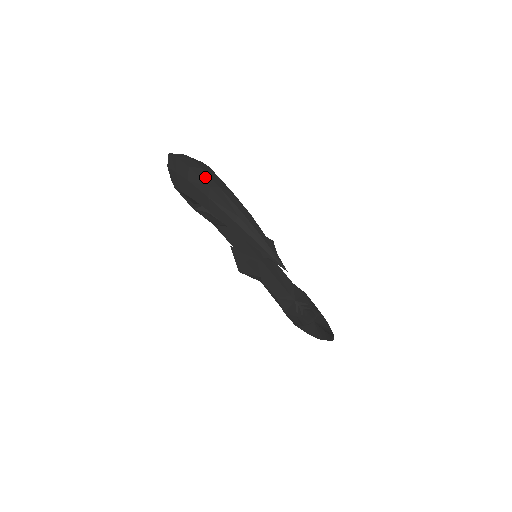
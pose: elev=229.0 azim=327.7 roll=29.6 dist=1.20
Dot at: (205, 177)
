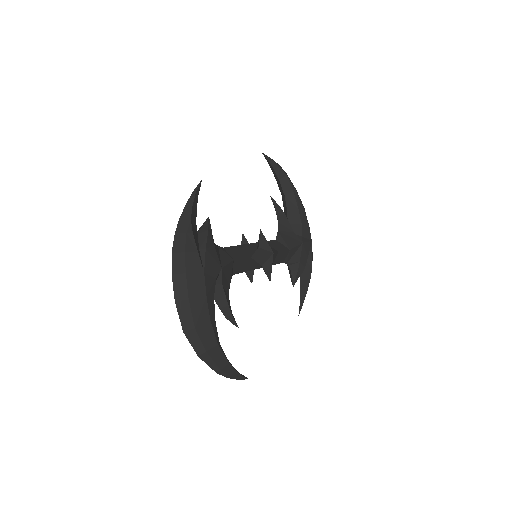
Dot at: (196, 343)
